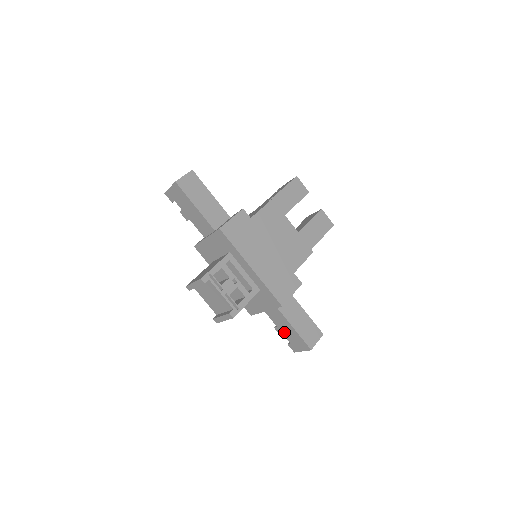
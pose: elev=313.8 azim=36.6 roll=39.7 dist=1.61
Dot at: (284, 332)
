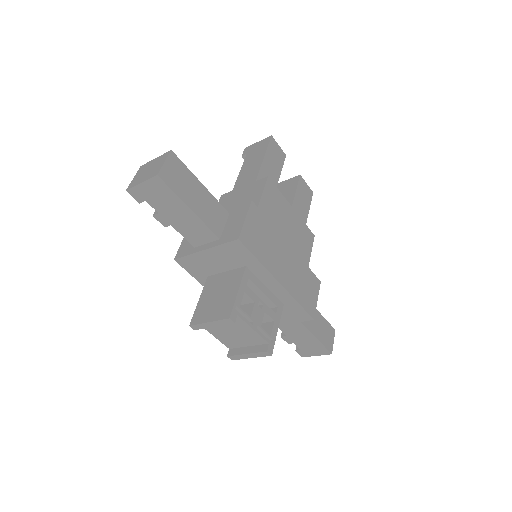
Dot at: (296, 340)
